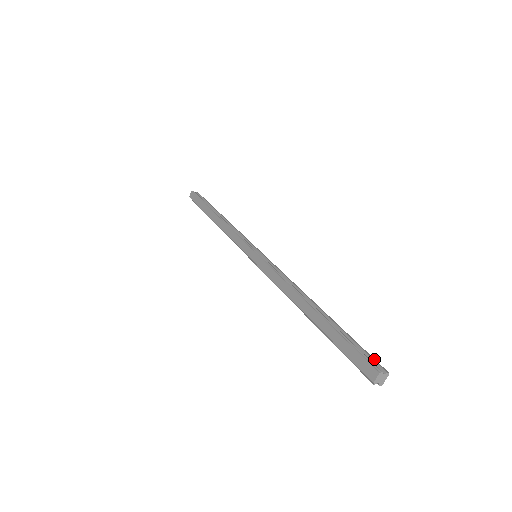
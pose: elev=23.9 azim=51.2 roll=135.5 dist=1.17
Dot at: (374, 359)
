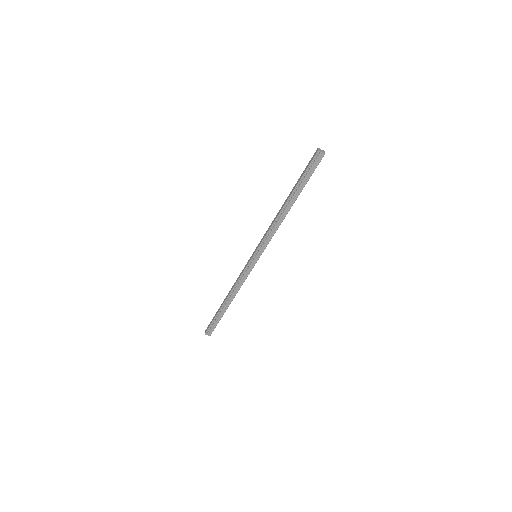
Dot at: occluded
